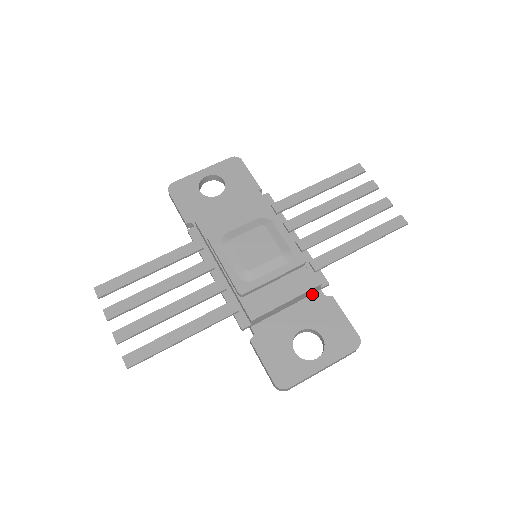
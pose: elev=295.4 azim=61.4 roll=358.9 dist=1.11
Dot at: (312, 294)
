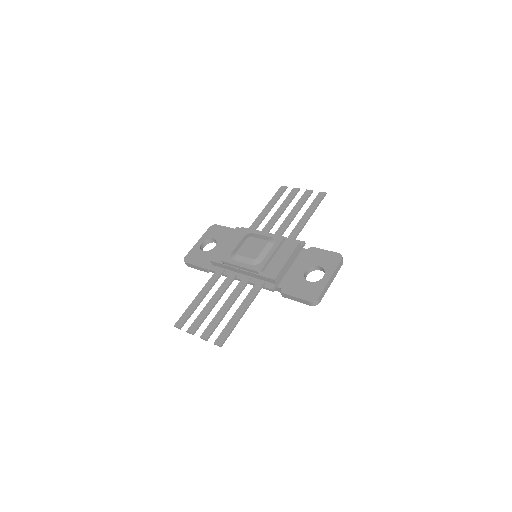
Dot at: (299, 253)
